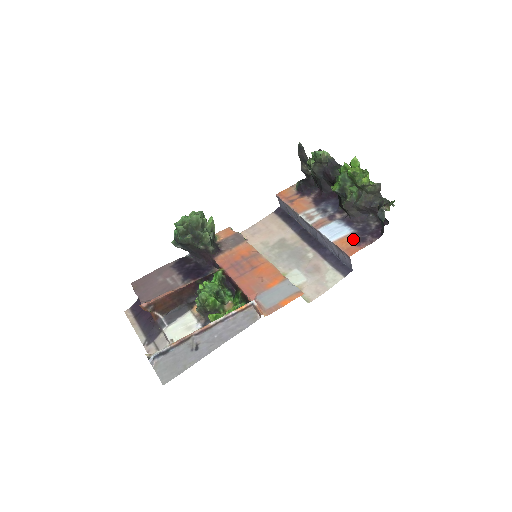
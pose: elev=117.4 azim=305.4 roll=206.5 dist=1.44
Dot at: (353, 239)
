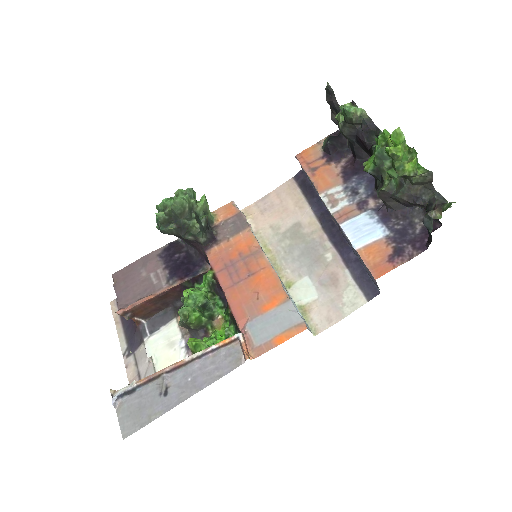
Dot at: (385, 249)
